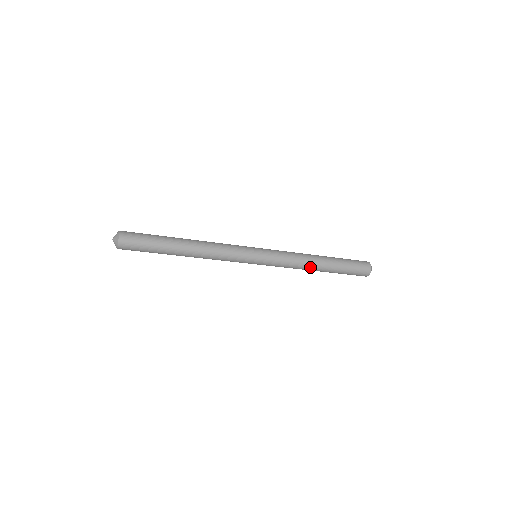
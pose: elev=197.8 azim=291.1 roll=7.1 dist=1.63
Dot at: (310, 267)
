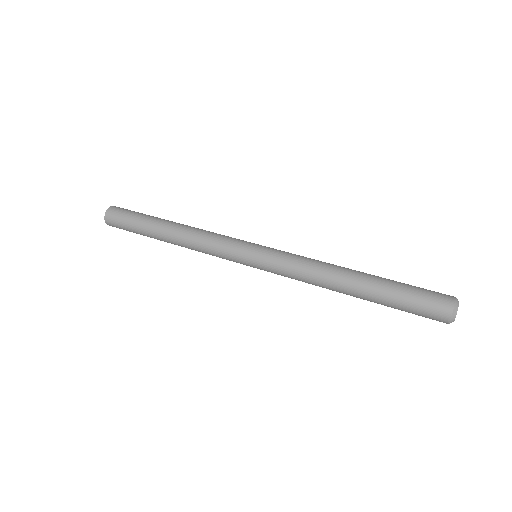
Dot at: (331, 284)
